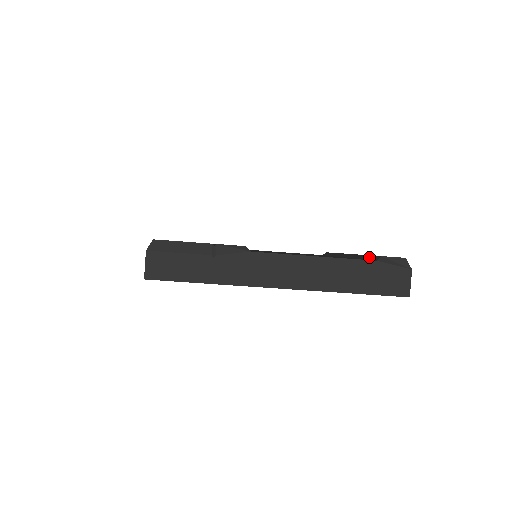
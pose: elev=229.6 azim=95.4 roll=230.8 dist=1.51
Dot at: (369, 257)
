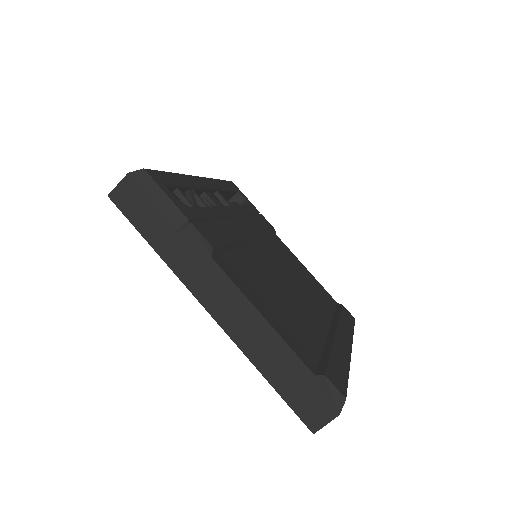
Dot at: (324, 361)
